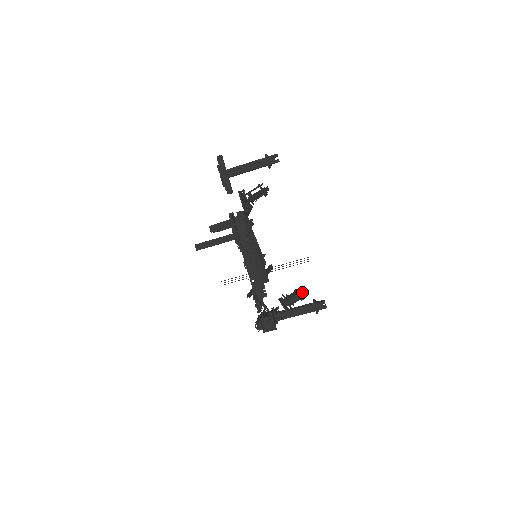
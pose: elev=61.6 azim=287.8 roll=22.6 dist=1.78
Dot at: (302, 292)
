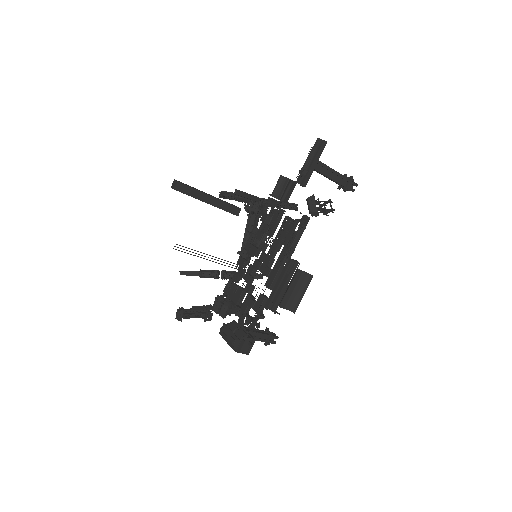
Dot at: occluded
